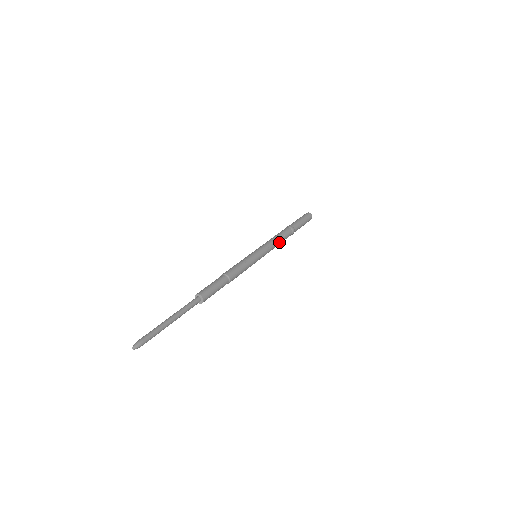
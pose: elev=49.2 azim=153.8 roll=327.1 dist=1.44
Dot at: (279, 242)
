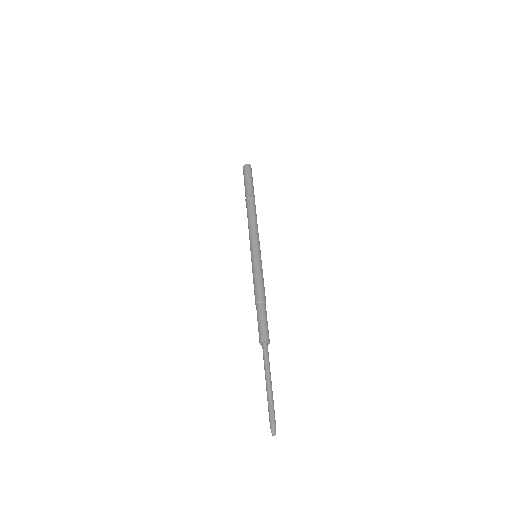
Dot at: (257, 225)
